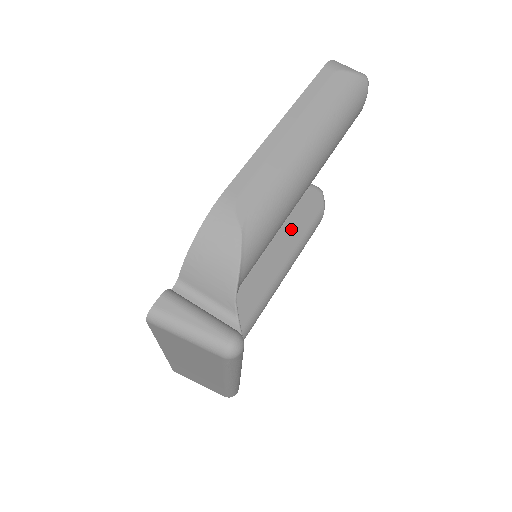
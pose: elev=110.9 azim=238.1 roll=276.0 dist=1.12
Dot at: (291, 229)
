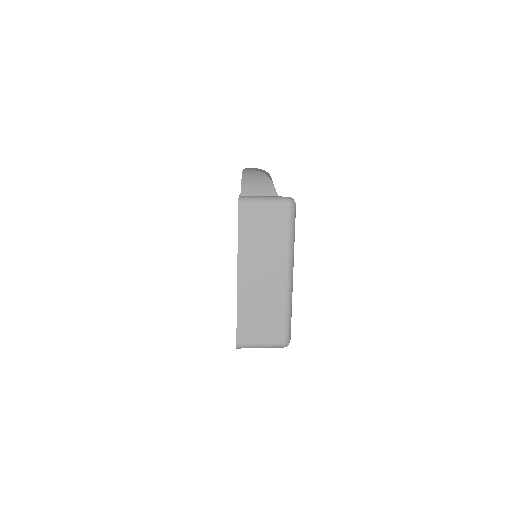
Dot at: occluded
